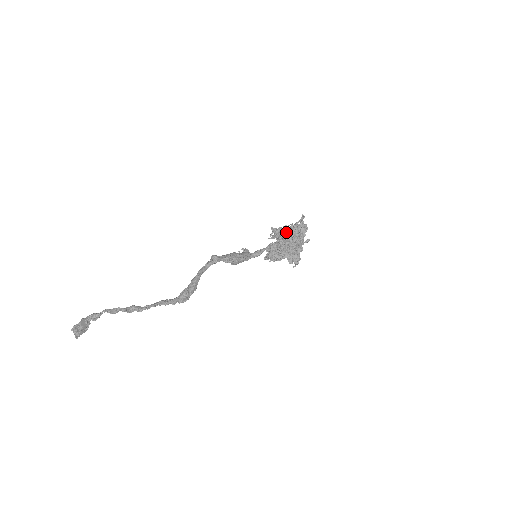
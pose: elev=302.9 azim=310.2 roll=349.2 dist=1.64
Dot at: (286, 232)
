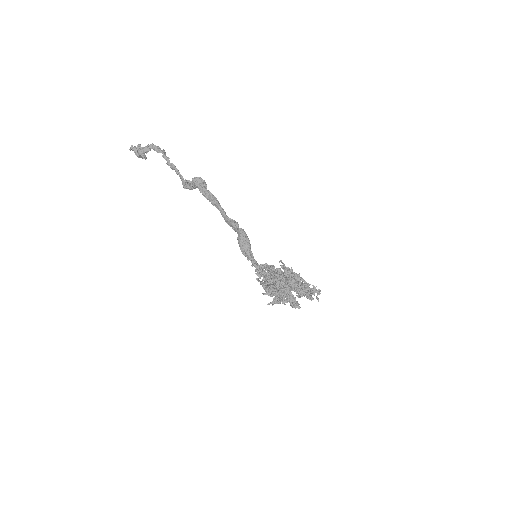
Dot at: occluded
